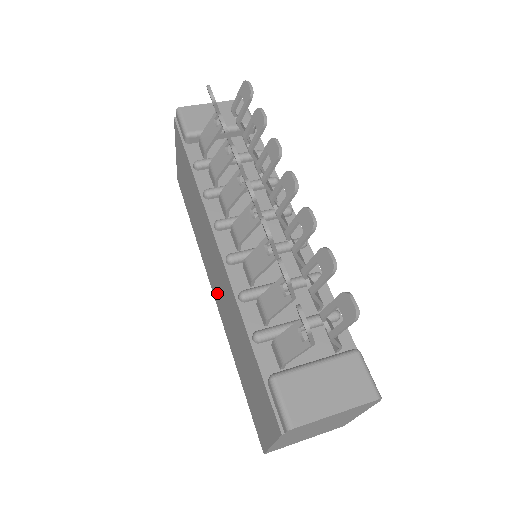
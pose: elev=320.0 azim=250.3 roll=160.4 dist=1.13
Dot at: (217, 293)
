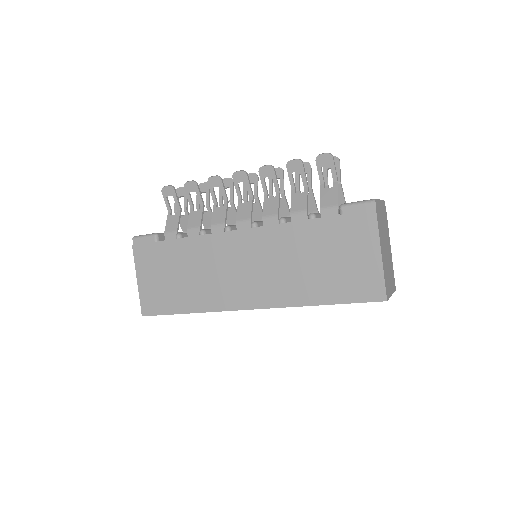
Dot at: (254, 288)
